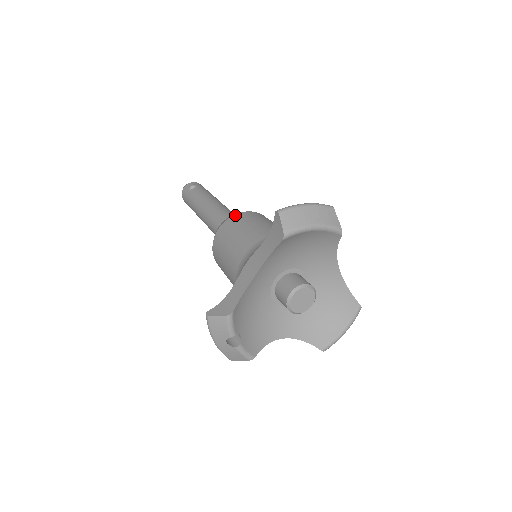
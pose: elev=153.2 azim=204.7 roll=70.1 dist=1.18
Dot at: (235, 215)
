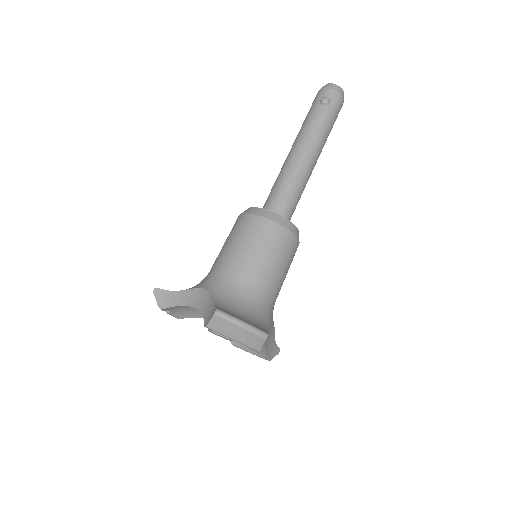
Dot at: (265, 220)
